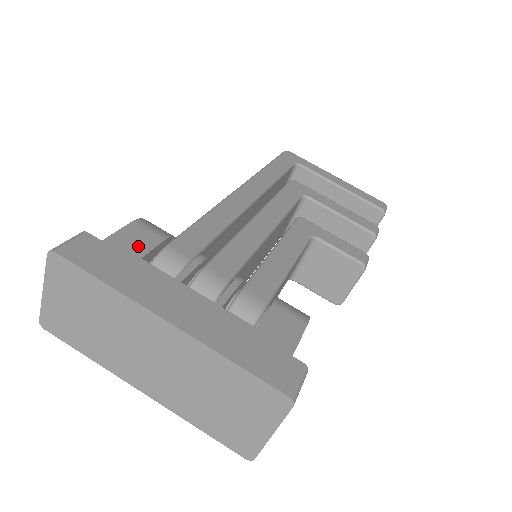
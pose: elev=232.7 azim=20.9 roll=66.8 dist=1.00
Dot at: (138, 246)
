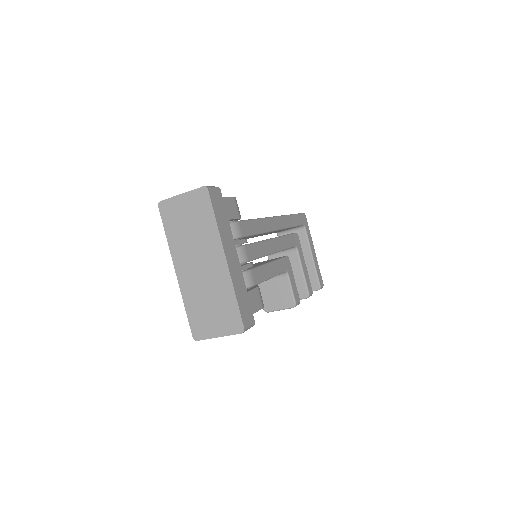
Dot at: (230, 212)
